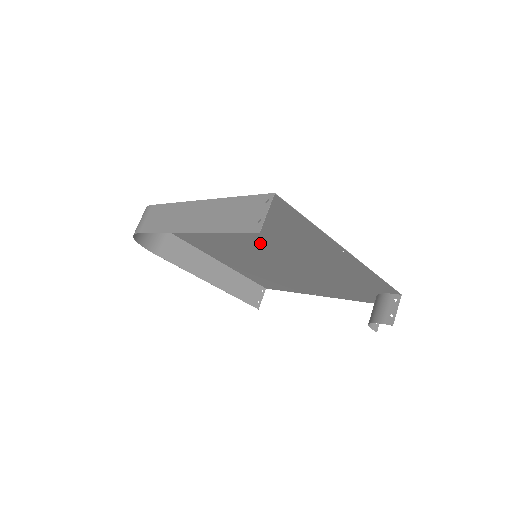
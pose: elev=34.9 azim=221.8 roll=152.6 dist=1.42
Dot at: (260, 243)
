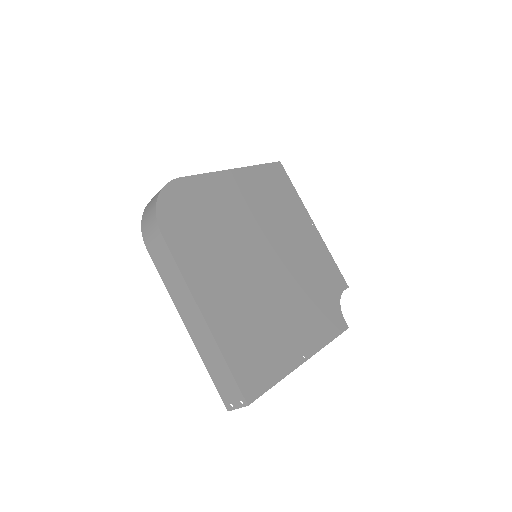
Dot at: (256, 283)
